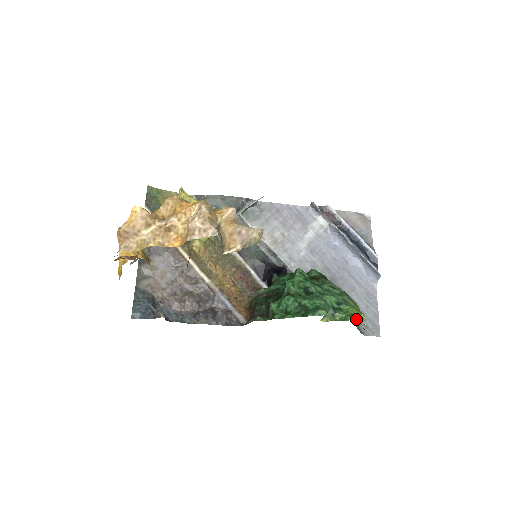
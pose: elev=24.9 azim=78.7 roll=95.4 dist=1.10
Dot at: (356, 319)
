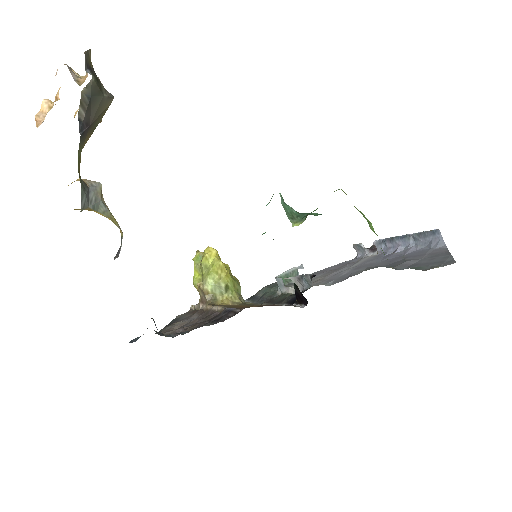
Dot at: occluded
